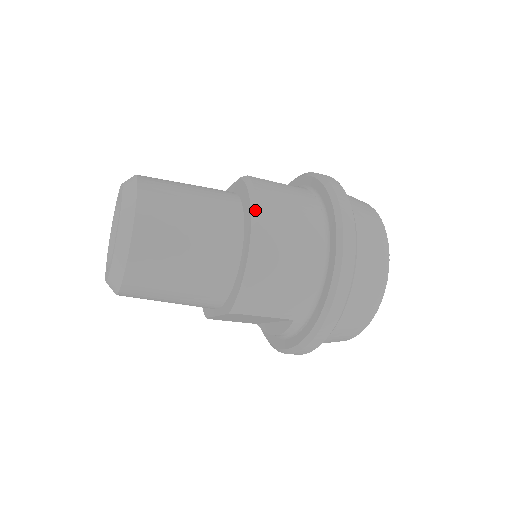
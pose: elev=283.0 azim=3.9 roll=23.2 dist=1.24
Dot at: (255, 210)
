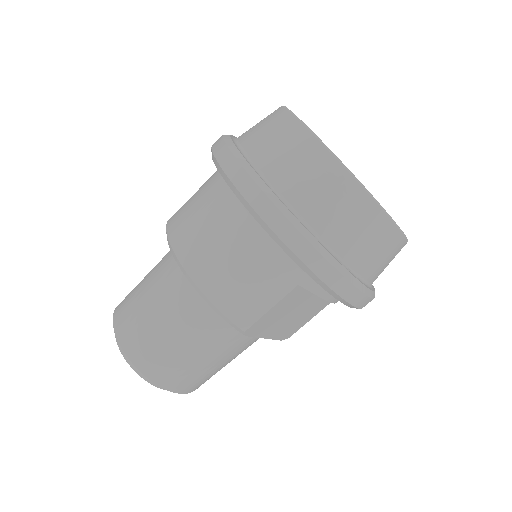
Dot at: (169, 245)
